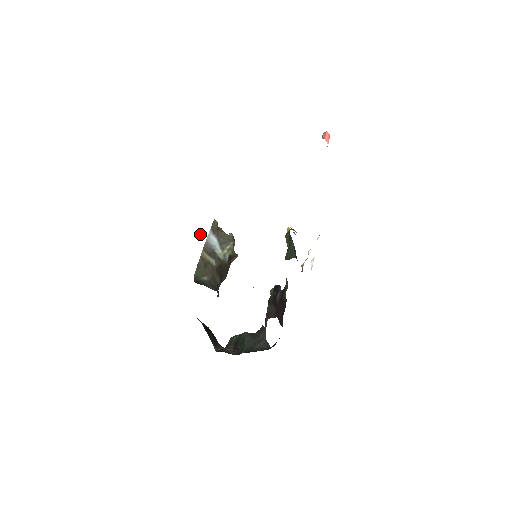
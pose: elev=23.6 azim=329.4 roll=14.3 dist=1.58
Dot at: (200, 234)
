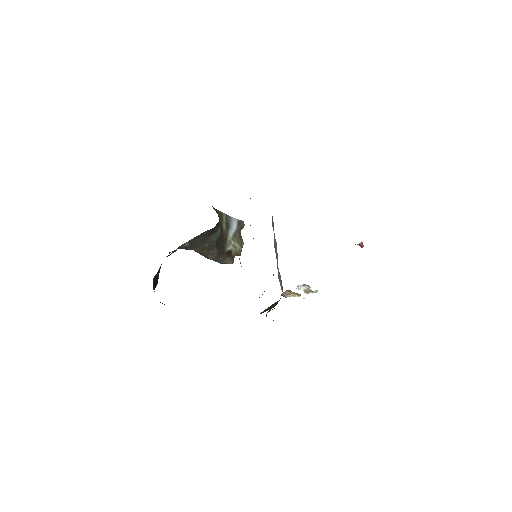
Dot at: occluded
